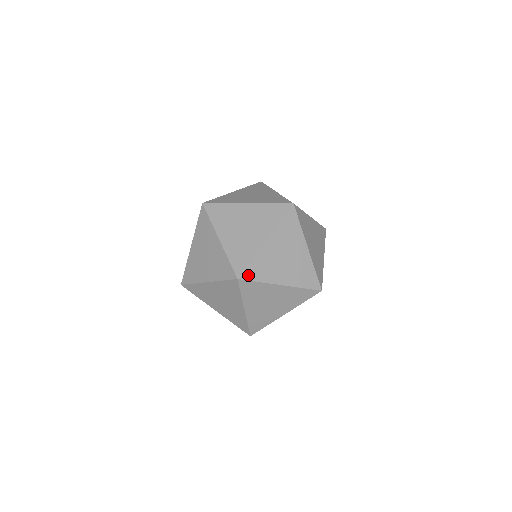
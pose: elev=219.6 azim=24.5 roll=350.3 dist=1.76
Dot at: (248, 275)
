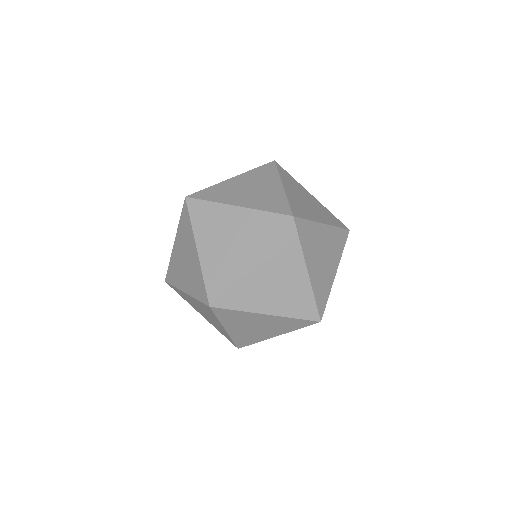
Dot at: (300, 226)
